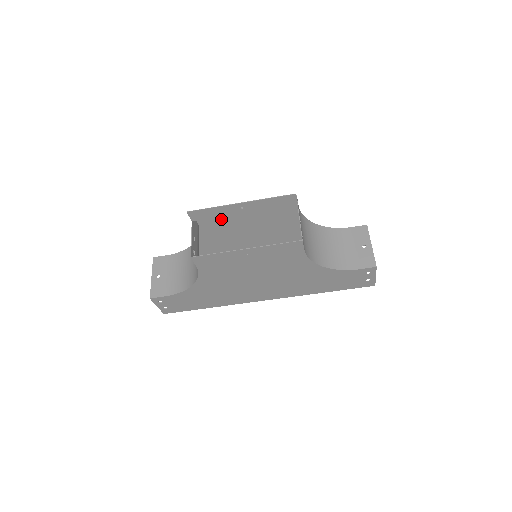
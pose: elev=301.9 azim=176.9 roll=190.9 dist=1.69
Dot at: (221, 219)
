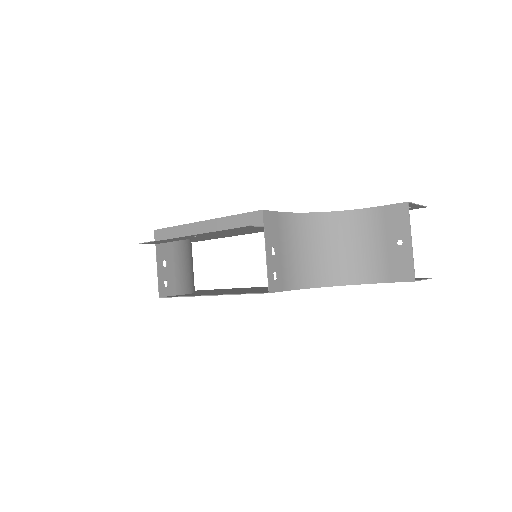
Dot at: occluded
